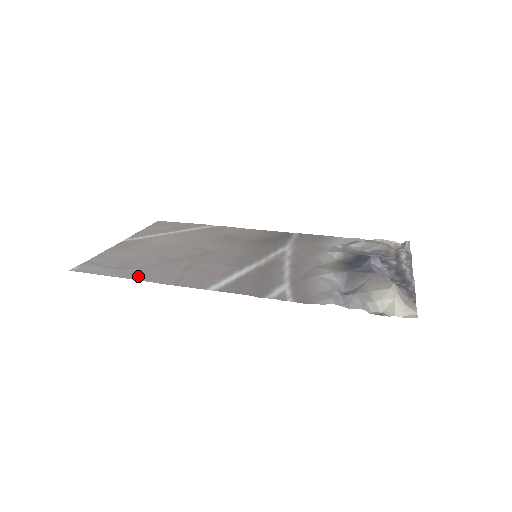
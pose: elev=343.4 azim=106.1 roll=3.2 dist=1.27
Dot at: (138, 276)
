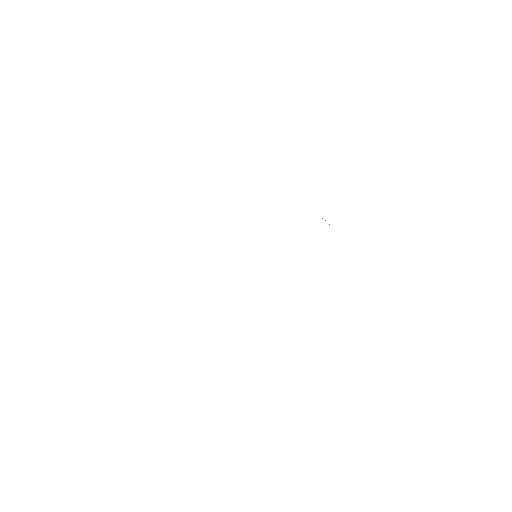
Dot at: occluded
